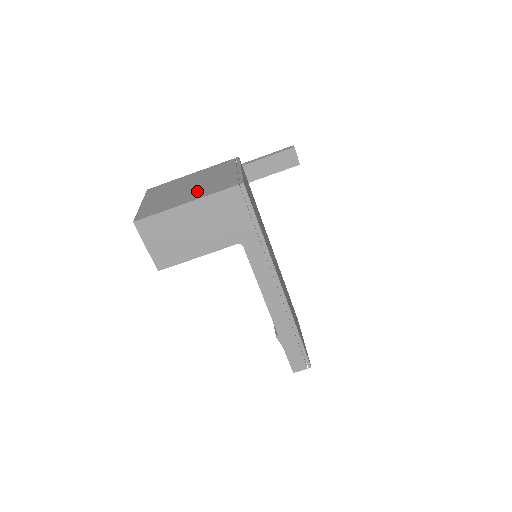
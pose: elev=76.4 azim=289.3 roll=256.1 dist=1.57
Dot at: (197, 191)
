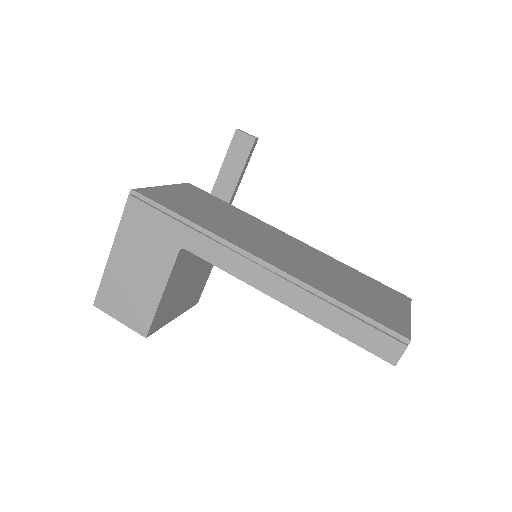
Dot at: occluded
